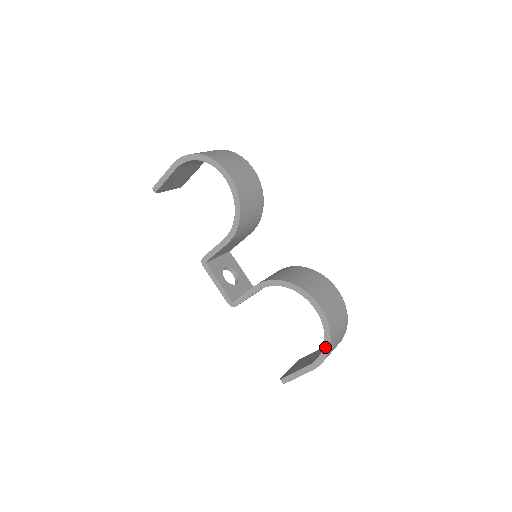
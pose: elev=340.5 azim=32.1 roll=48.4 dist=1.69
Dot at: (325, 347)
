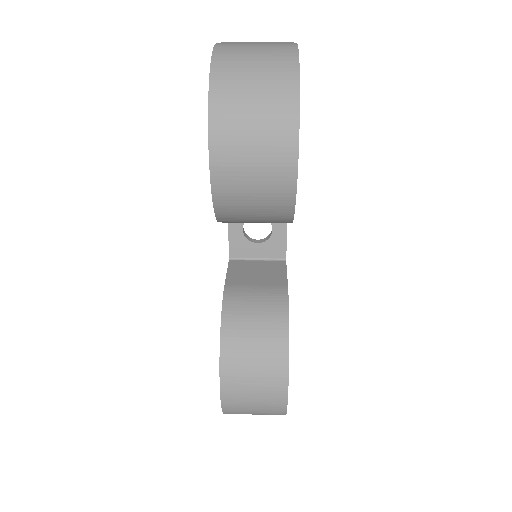
Dot at: occluded
